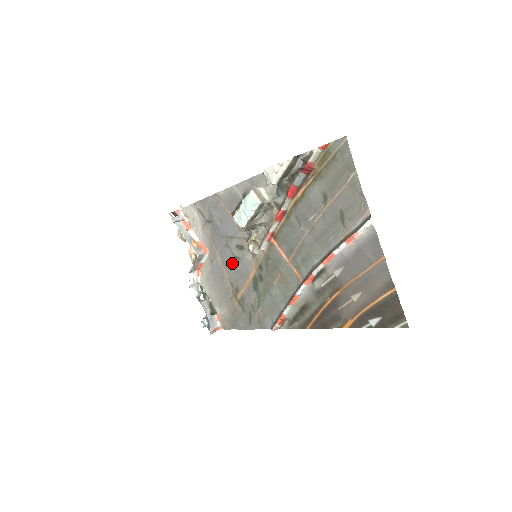
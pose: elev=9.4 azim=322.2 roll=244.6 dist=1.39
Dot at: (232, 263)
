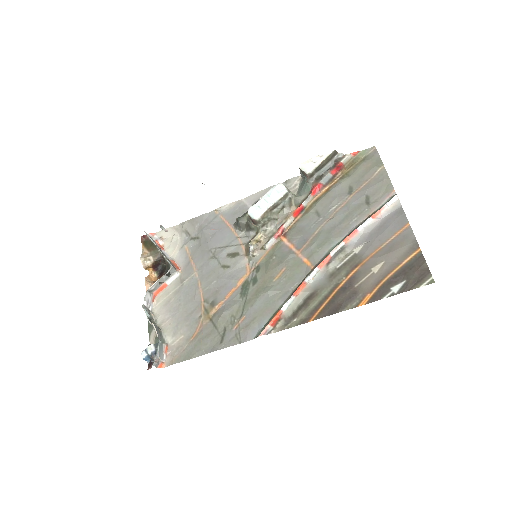
Dot at: (215, 274)
